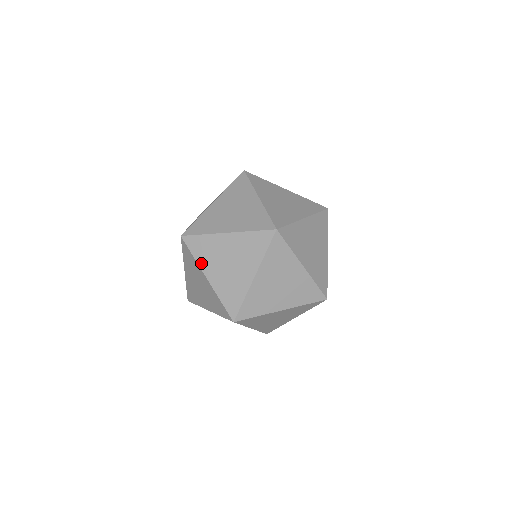
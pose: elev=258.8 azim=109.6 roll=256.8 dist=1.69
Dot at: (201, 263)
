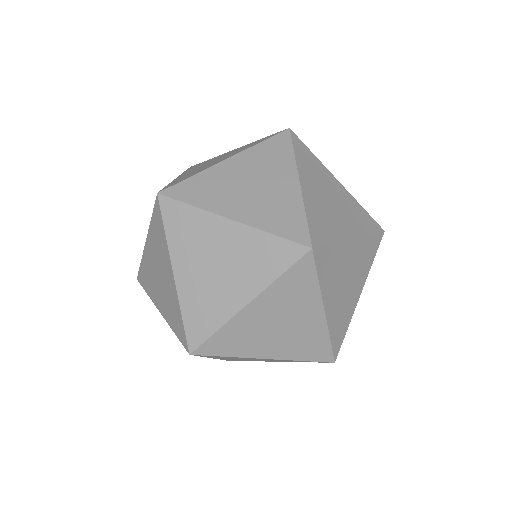
Dot at: (244, 354)
